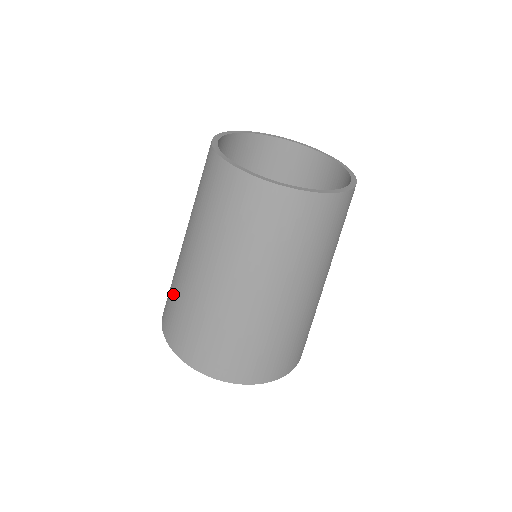
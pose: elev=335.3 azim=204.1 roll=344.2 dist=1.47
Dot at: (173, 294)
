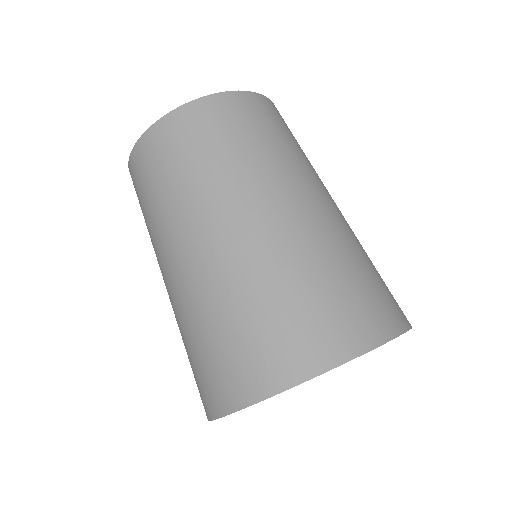
Dot at: (206, 334)
